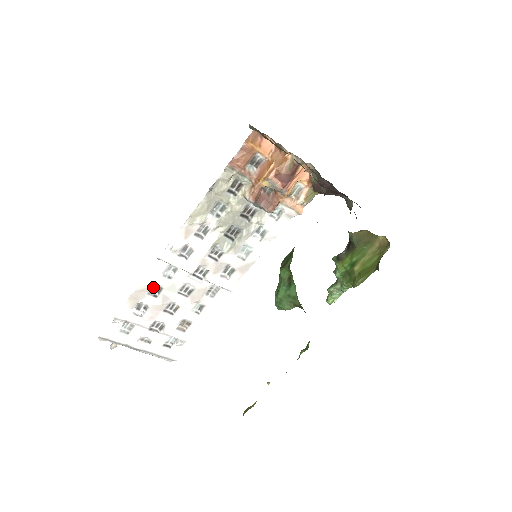
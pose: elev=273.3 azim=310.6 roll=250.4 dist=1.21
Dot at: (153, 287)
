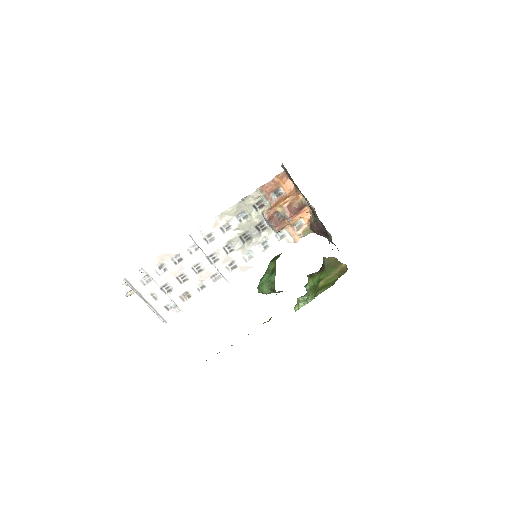
Dot at: (177, 256)
